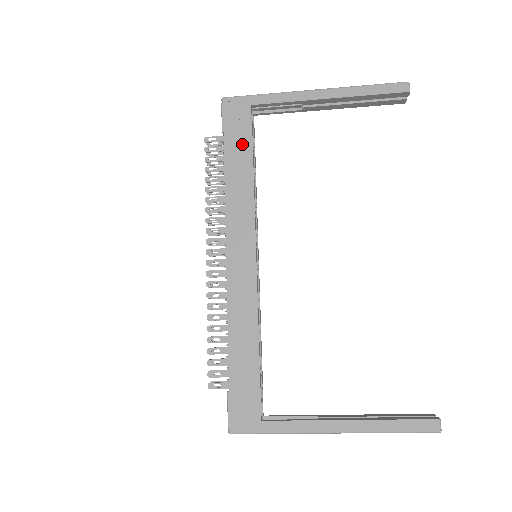
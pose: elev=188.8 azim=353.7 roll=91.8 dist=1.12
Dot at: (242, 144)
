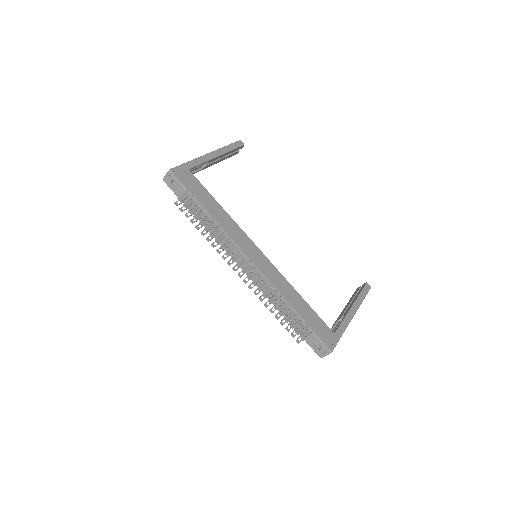
Dot at: (204, 193)
